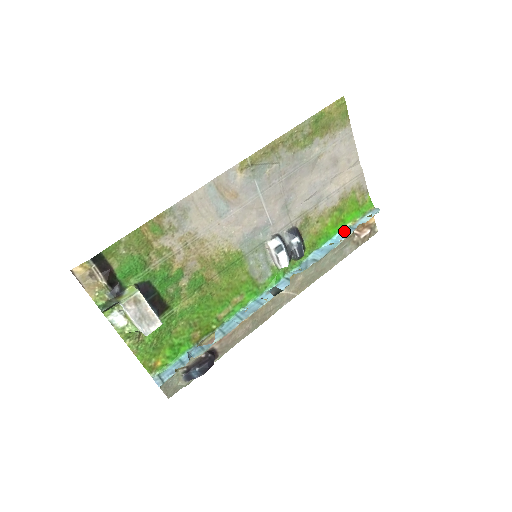
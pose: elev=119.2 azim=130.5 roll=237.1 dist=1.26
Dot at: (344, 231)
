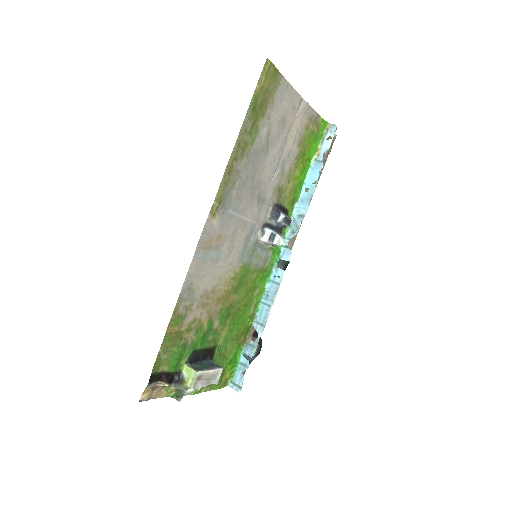
Dot at: (312, 168)
